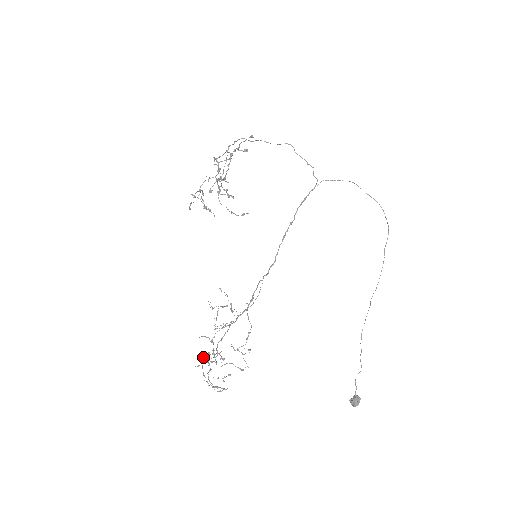
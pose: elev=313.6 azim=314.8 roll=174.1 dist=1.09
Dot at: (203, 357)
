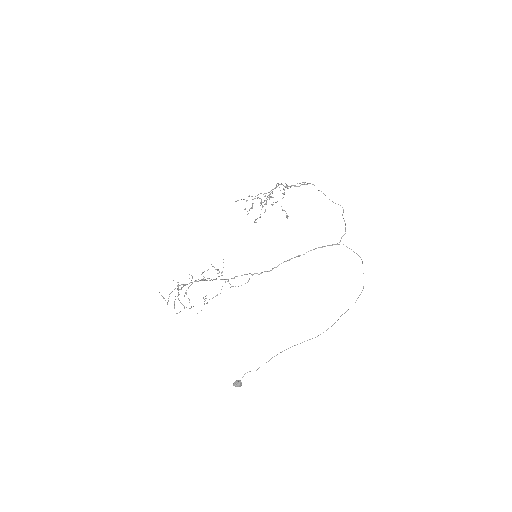
Dot at: occluded
